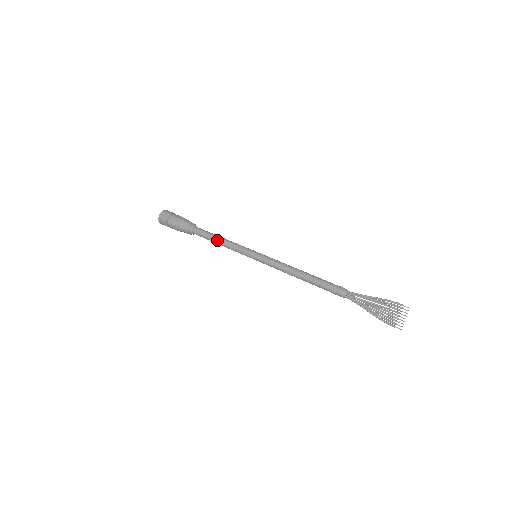
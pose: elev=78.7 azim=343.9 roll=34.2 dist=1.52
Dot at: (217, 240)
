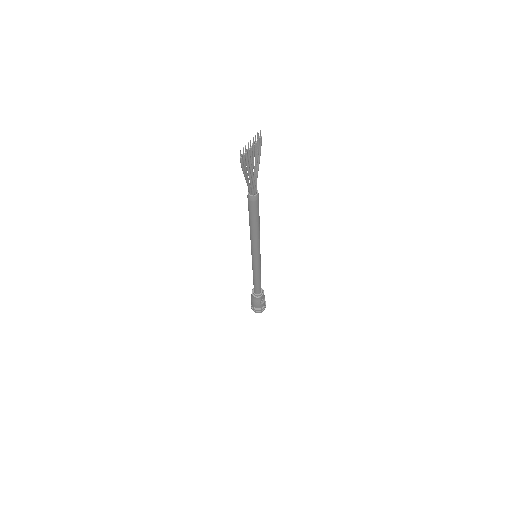
Dot at: occluded
